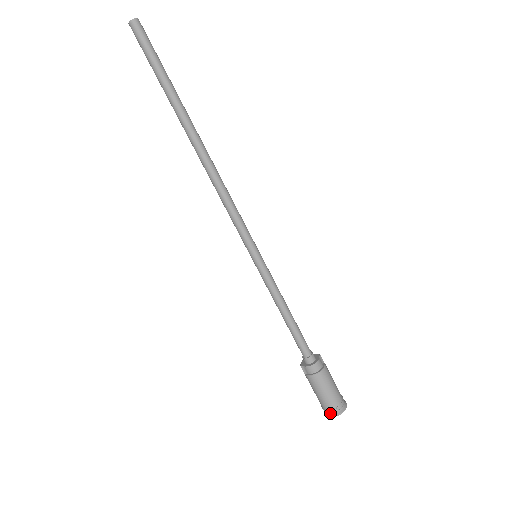
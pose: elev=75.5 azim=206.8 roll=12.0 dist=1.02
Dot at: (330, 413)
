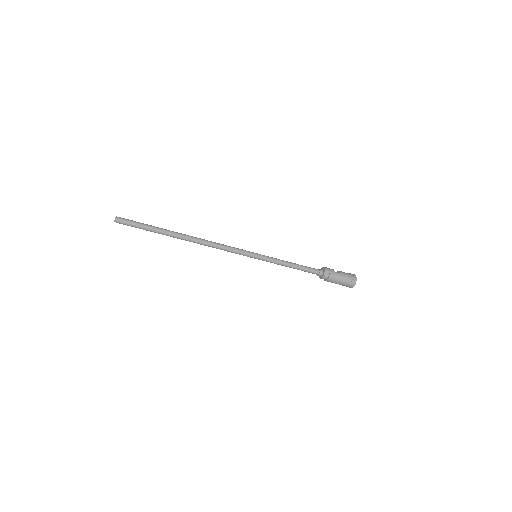
Dot at: occluded
